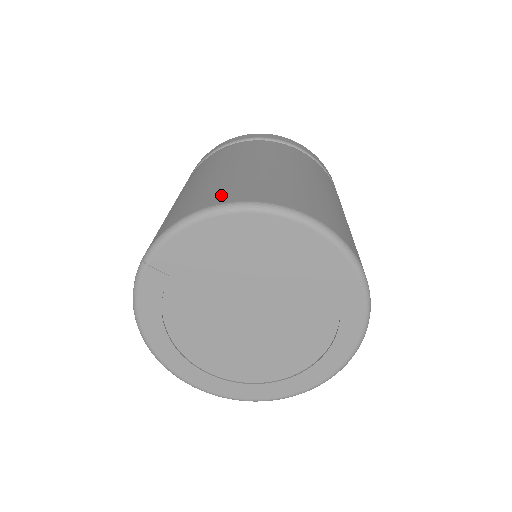
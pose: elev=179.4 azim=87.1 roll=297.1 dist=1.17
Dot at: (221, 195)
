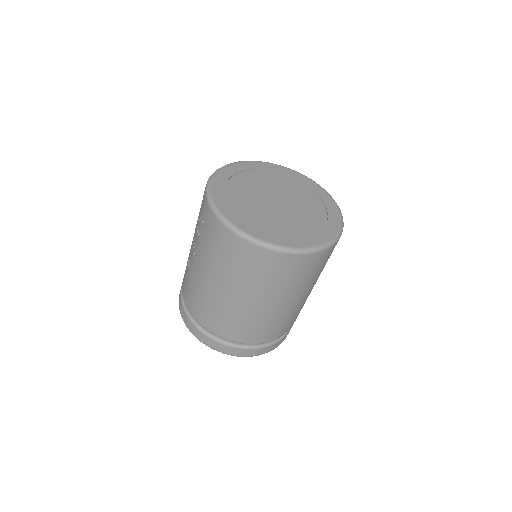
Dot at: occluded
